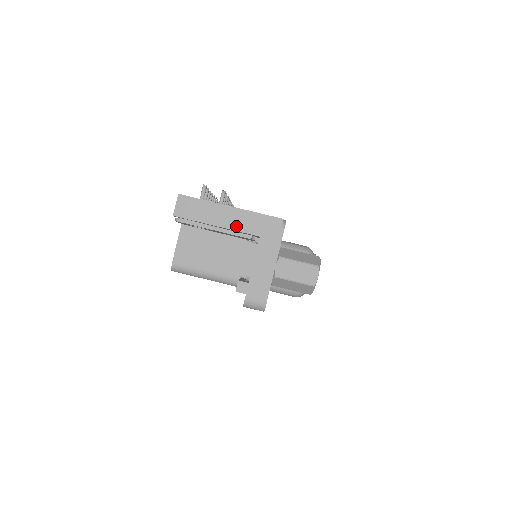
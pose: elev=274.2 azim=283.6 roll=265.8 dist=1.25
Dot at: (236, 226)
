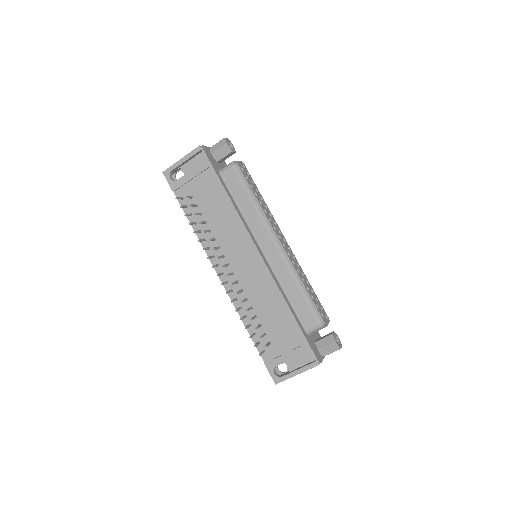
Dot at: occluded
